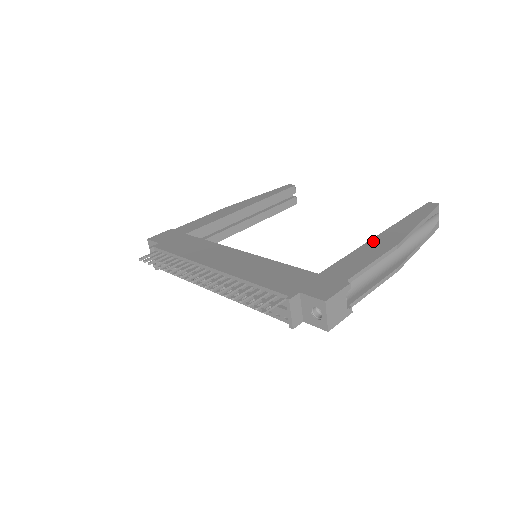
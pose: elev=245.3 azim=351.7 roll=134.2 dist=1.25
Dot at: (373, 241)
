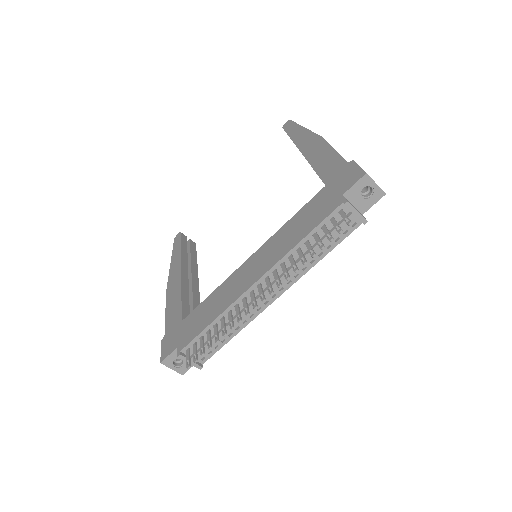
Dot at: (307, 154)
